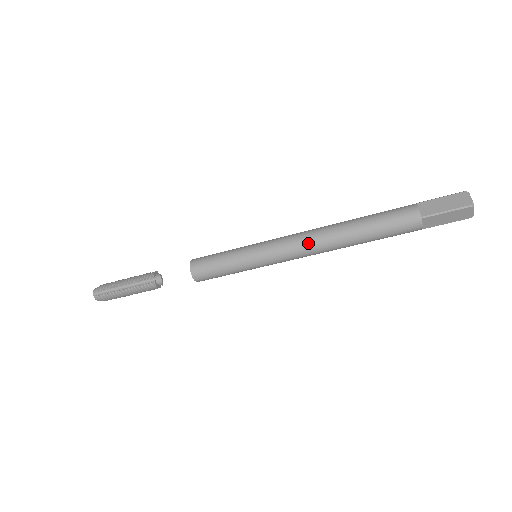
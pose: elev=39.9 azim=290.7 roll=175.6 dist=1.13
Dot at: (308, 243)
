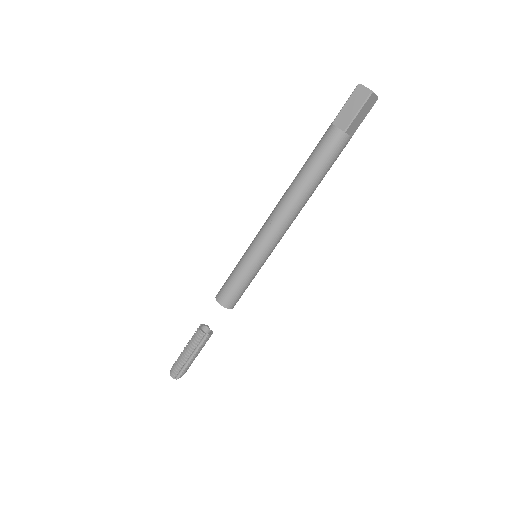
Dot at: (274, 209)
